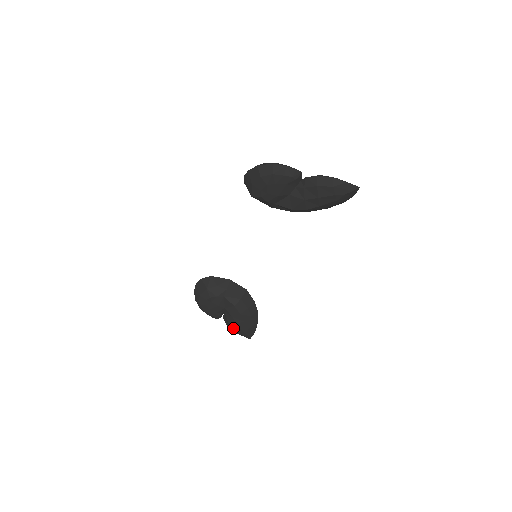
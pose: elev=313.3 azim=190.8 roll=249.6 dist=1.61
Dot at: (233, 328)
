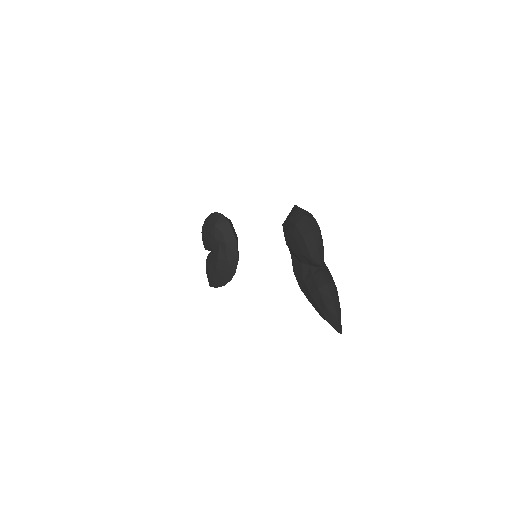
Dot at: (206, 267)
